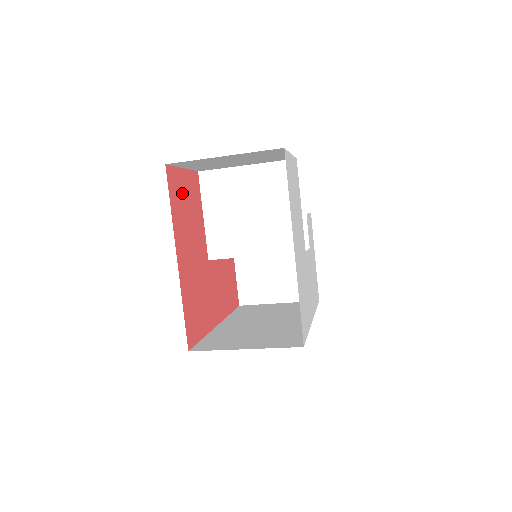
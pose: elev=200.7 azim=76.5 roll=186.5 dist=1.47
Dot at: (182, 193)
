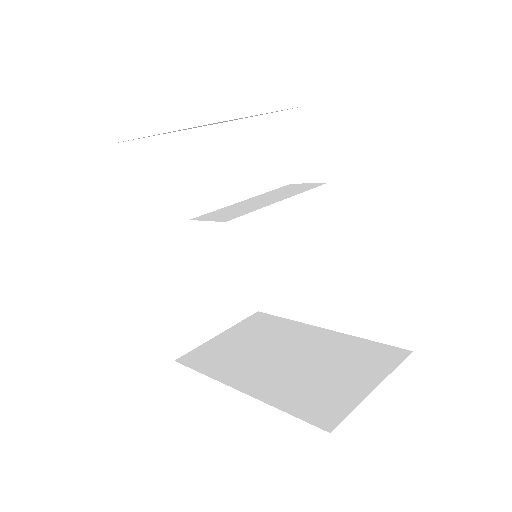
Dot at: occluded
